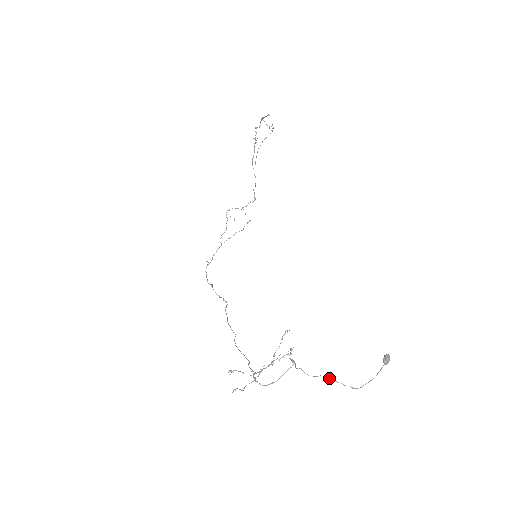
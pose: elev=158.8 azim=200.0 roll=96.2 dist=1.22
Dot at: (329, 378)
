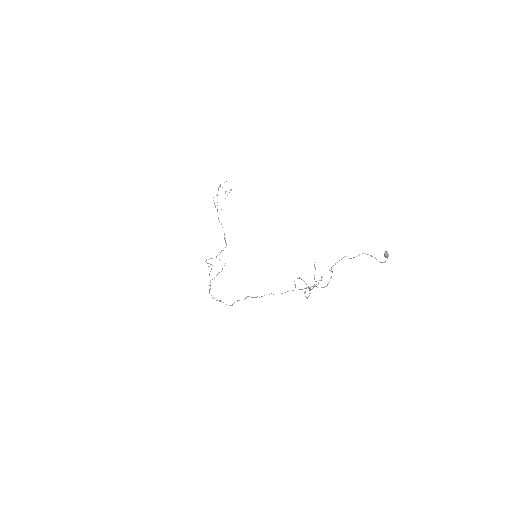
Dot at: occluded
